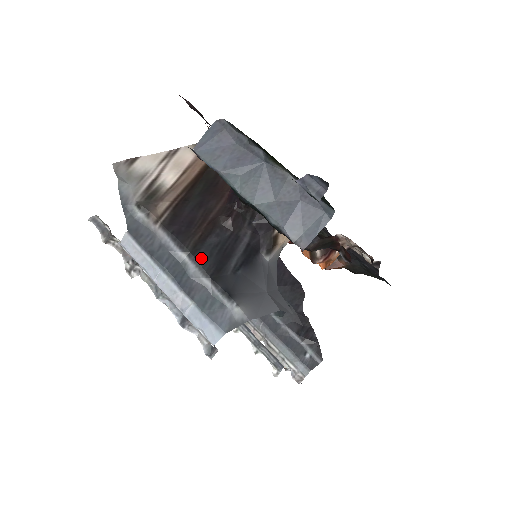
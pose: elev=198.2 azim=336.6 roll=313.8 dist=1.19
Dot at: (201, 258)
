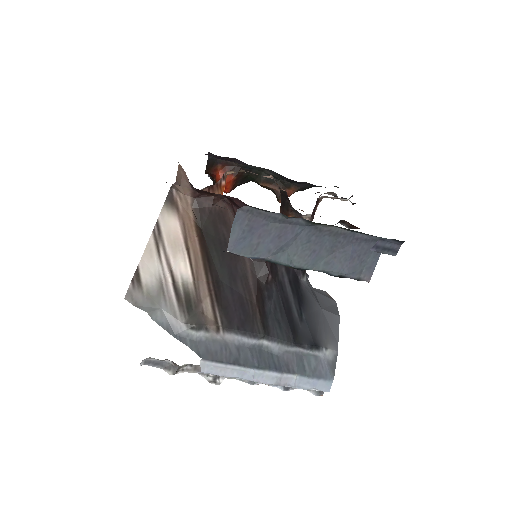
Dot at: (276, 332)
